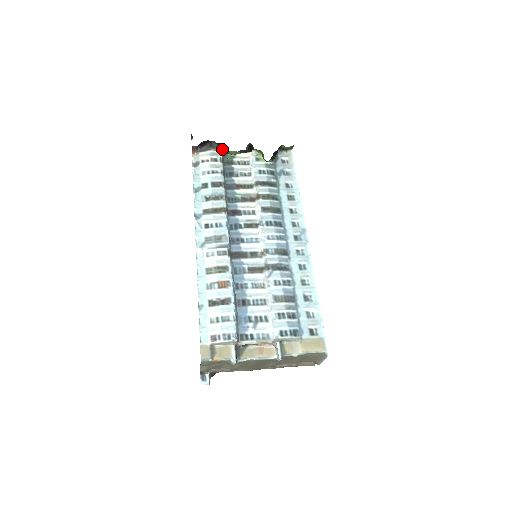
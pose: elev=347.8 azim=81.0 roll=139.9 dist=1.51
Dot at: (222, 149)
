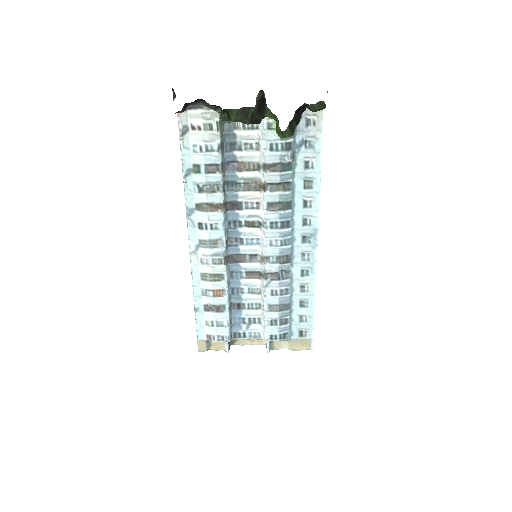
Dot at: (219, 111)
